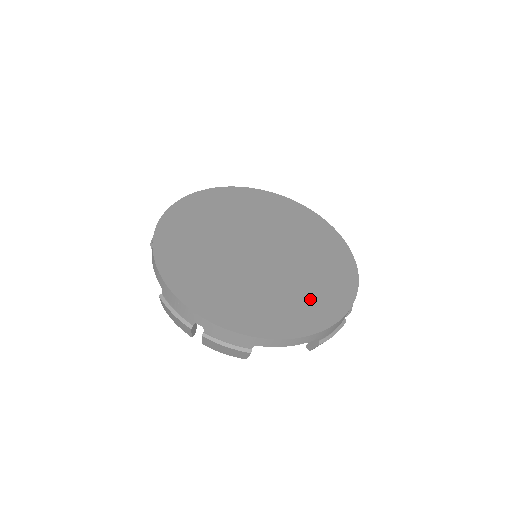
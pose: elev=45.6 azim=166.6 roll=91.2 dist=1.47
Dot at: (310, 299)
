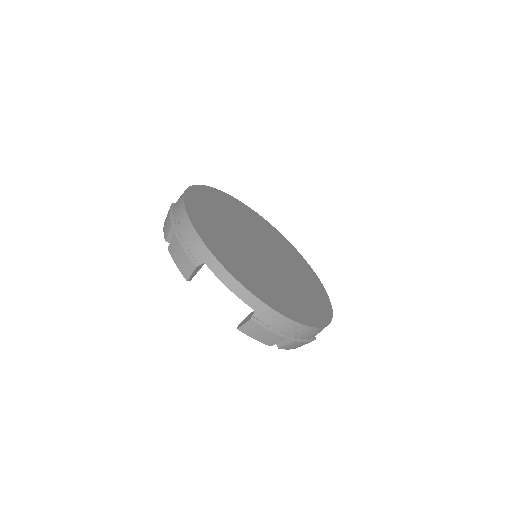
Dot at: (309, 283)
